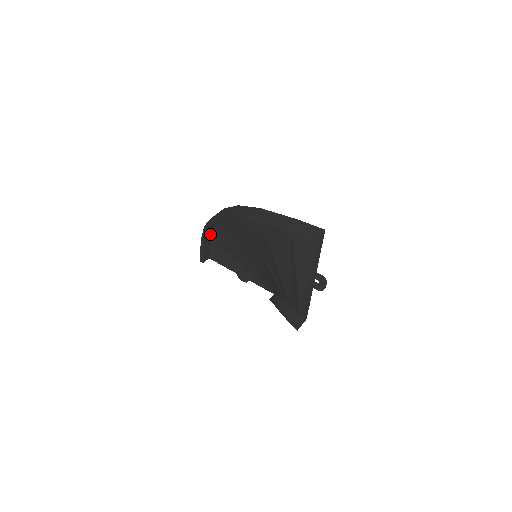
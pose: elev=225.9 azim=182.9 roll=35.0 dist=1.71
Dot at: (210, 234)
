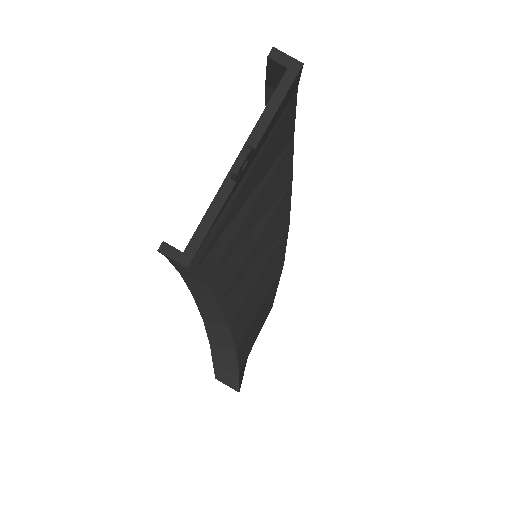
Dot at: occluded
